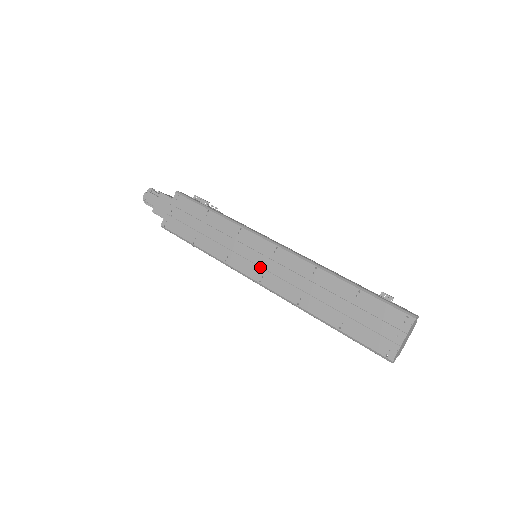
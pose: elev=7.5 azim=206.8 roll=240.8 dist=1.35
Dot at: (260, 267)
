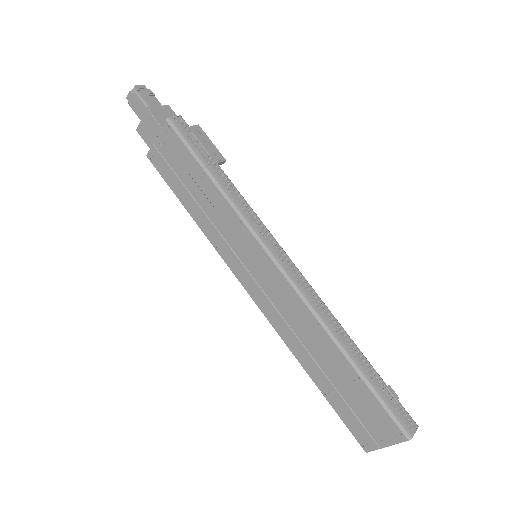
Dot at: (255, 281)
